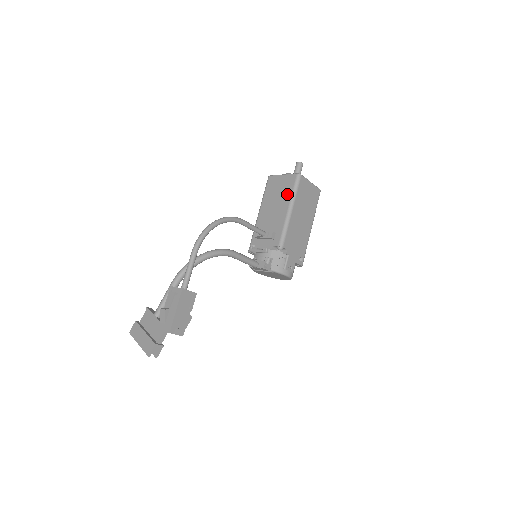
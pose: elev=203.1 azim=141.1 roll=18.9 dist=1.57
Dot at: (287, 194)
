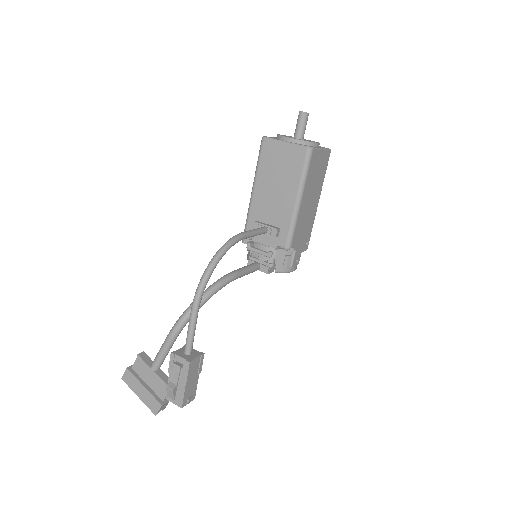
Dot at: (294, 176)
